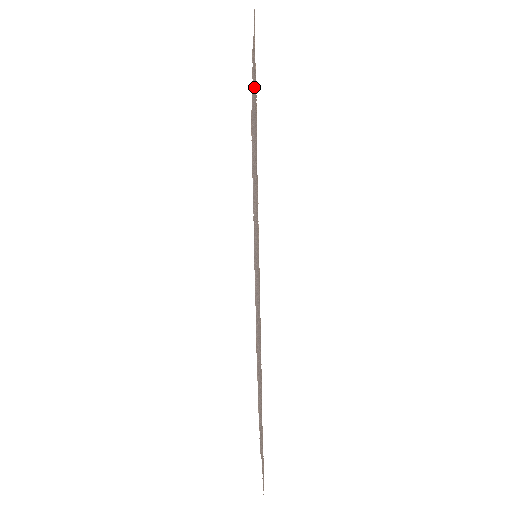
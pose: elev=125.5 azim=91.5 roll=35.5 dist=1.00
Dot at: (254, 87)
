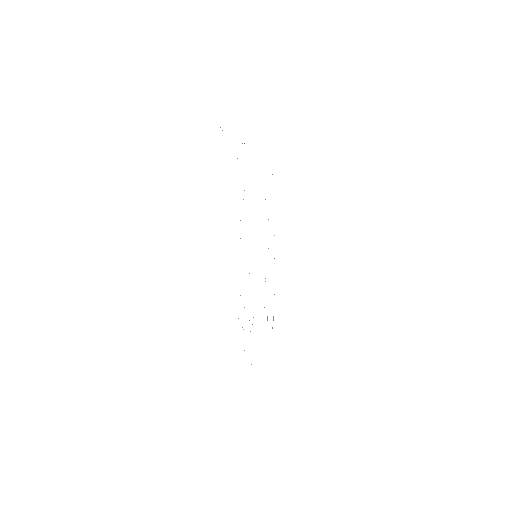
Dot at: occluded
